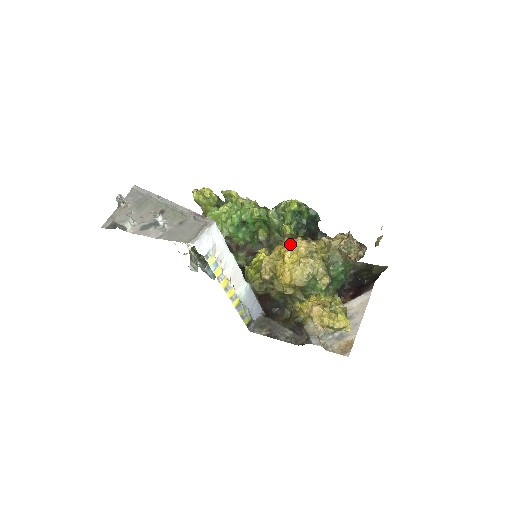
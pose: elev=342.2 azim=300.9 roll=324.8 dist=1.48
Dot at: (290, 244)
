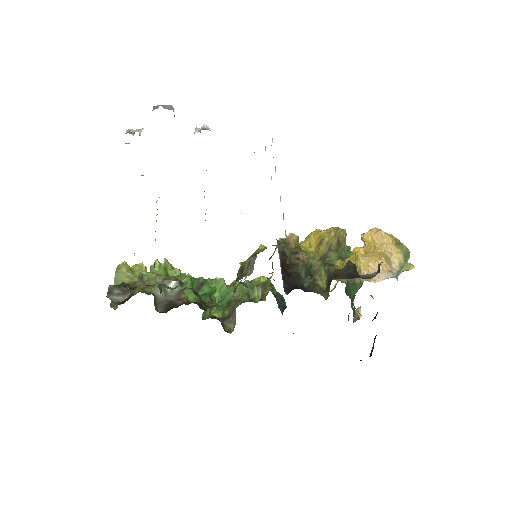
Dot at: occluded
